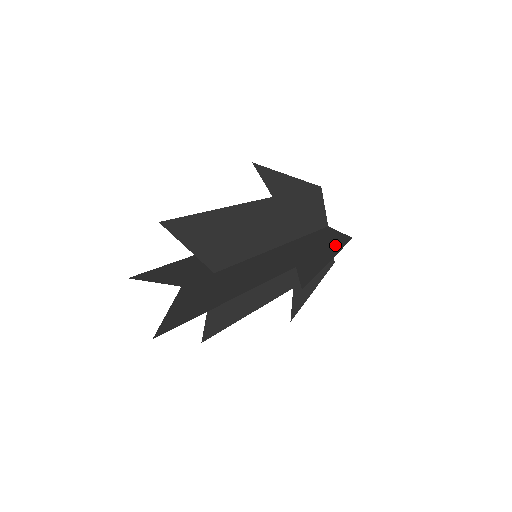
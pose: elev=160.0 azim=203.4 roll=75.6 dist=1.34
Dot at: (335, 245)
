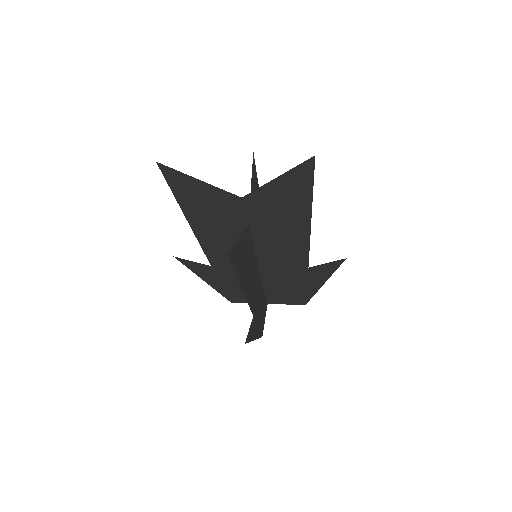
Dot at: (304, 294)
